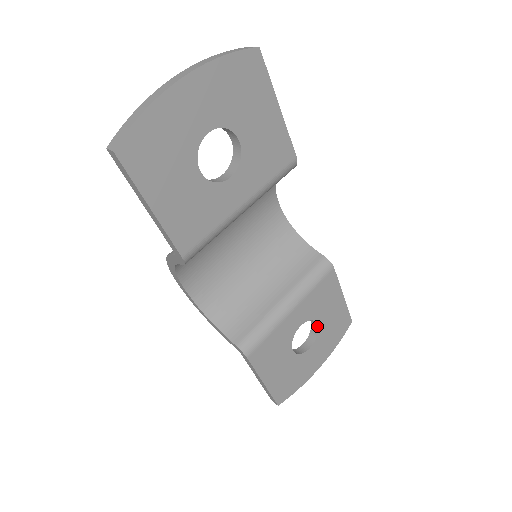
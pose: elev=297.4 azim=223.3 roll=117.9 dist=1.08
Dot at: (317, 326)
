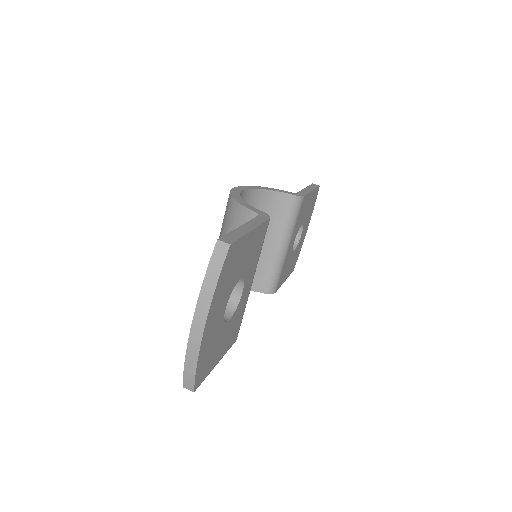
Dot at: (302, 223)
